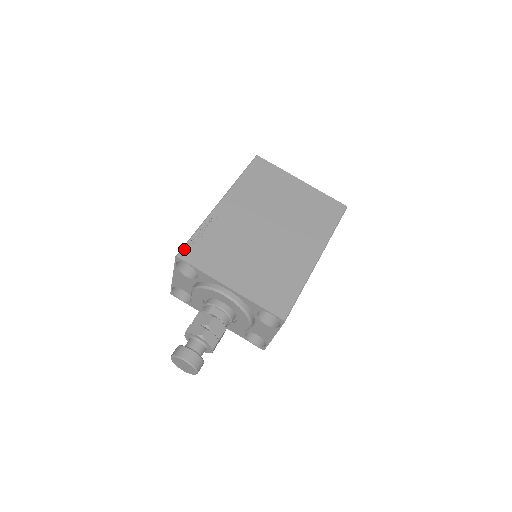
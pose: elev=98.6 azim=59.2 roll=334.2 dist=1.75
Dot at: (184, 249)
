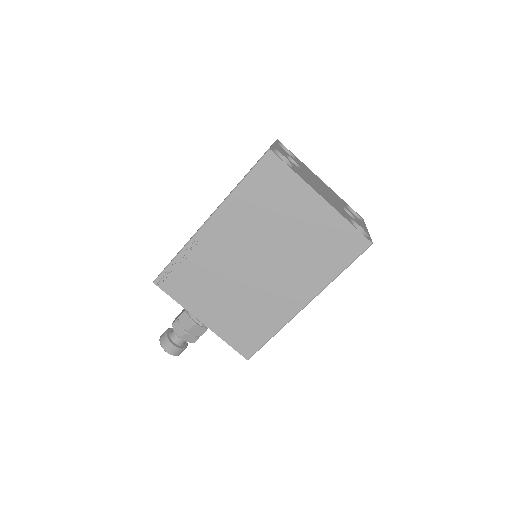
Dot at: (161, 276)
